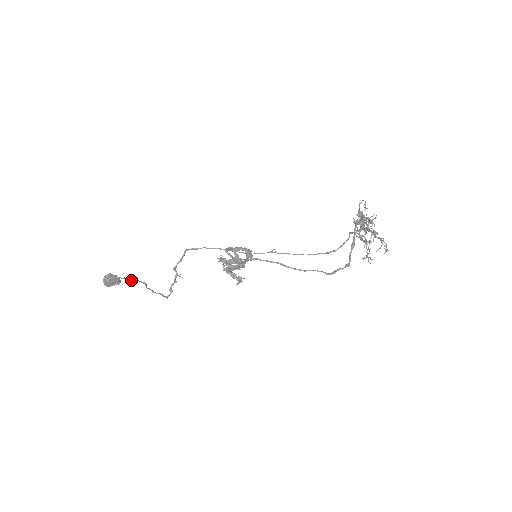
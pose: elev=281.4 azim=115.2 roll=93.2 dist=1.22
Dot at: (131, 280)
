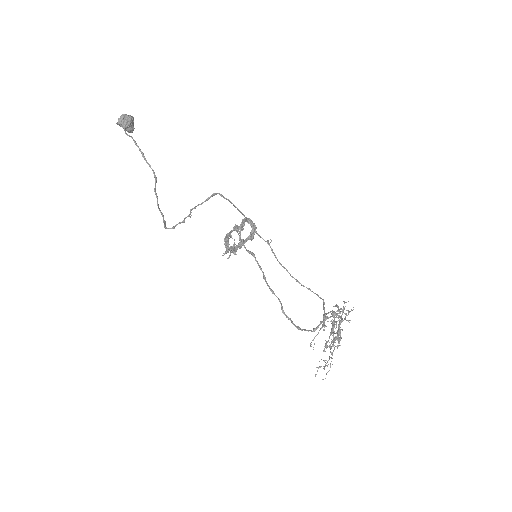
Dot at: (147, 162)
